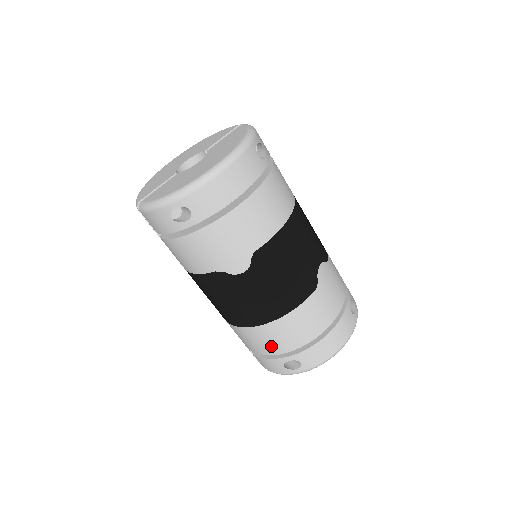
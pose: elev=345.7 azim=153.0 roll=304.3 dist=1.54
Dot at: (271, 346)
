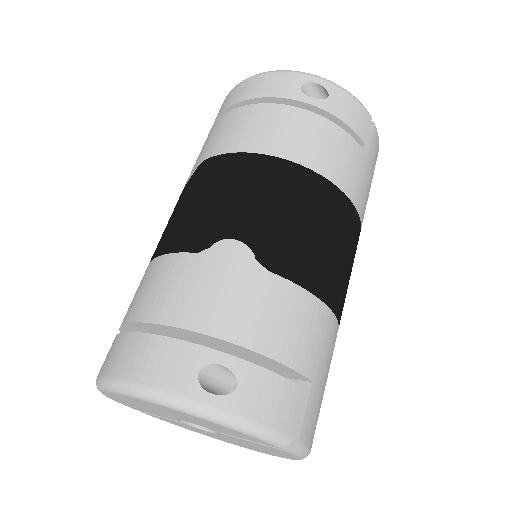
Dot at: occluded
